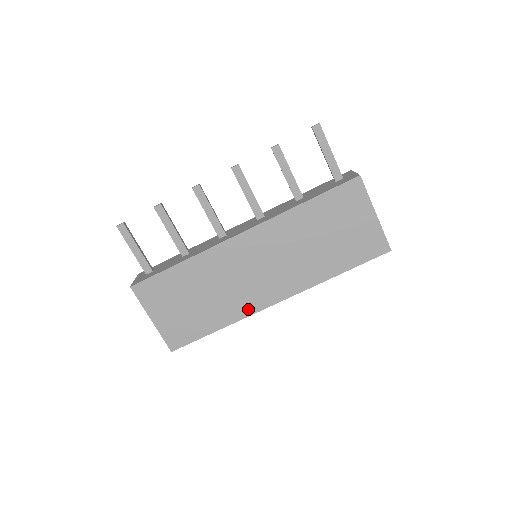
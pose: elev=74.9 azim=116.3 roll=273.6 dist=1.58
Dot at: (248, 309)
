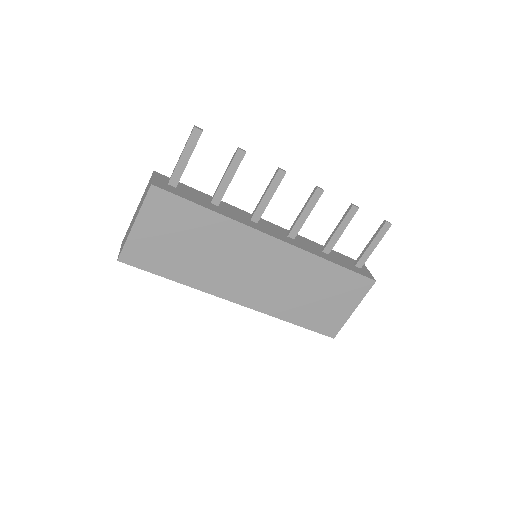
Dot at: (212, 288)
